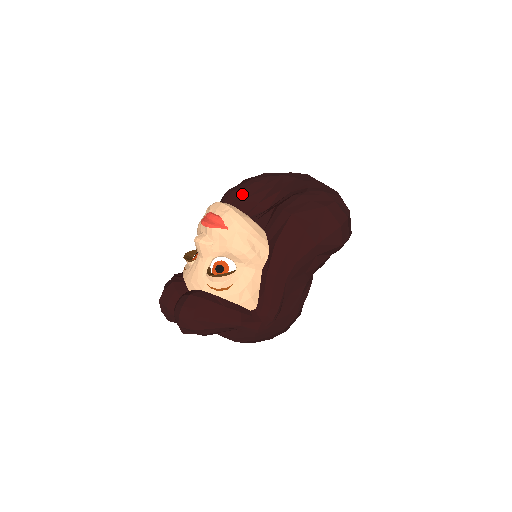
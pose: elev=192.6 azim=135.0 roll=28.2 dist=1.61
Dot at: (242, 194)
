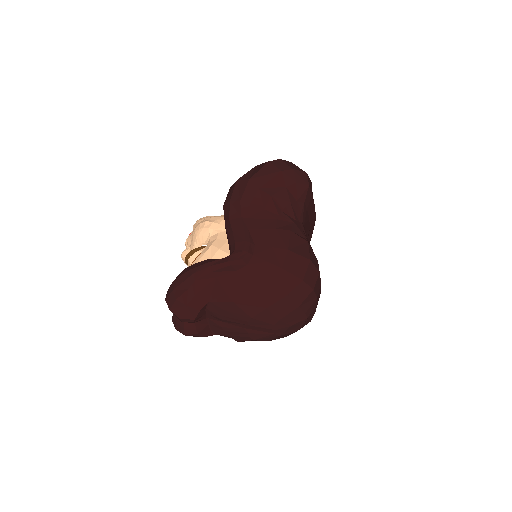
Dot at: occluded
